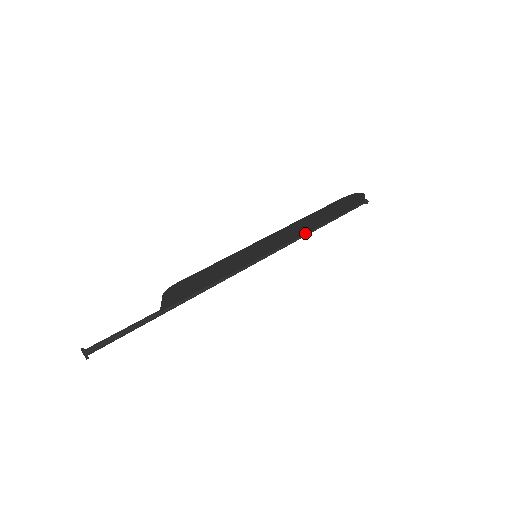
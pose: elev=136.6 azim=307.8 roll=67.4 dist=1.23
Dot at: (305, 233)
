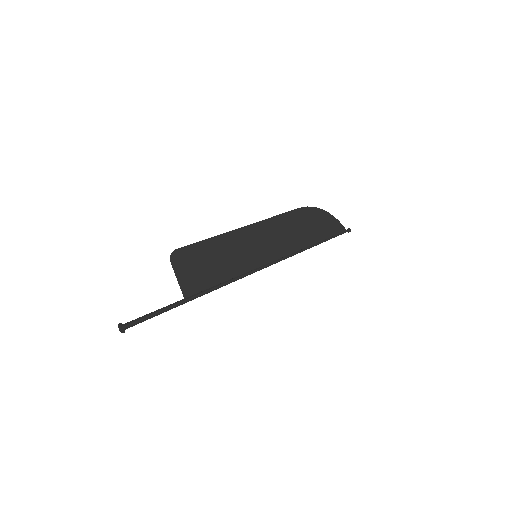
Dot at: (301, 249)
